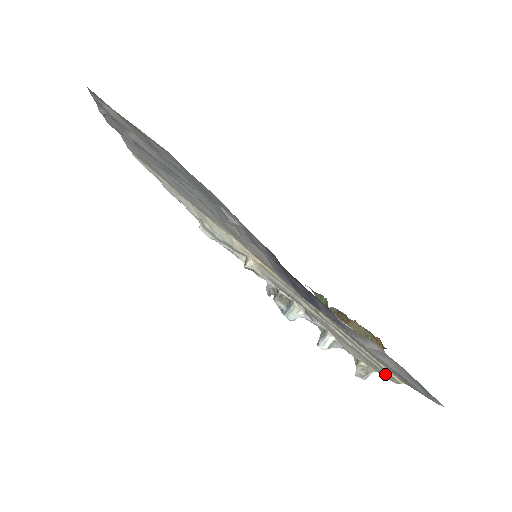
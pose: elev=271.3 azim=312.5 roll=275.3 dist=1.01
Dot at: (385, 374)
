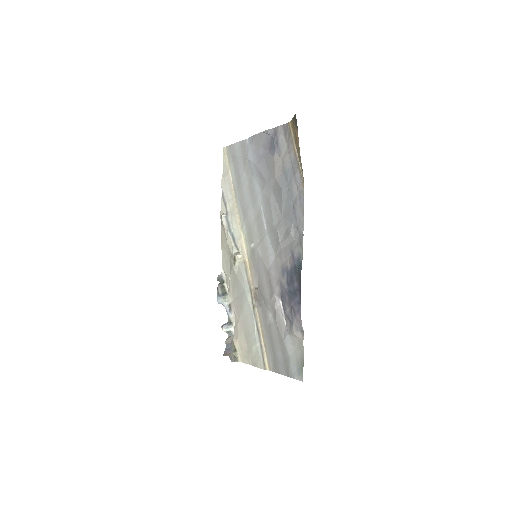
Dot at: (260, 361)
